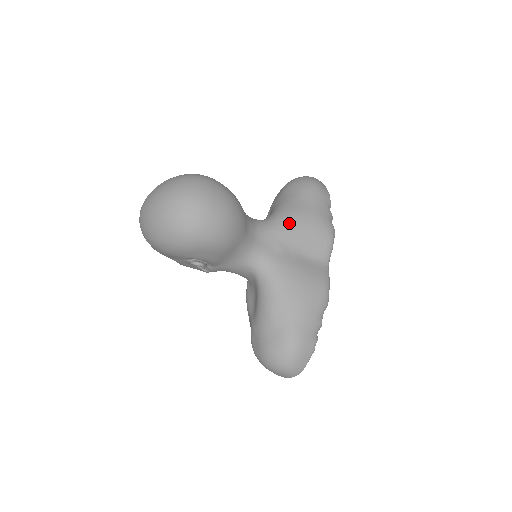
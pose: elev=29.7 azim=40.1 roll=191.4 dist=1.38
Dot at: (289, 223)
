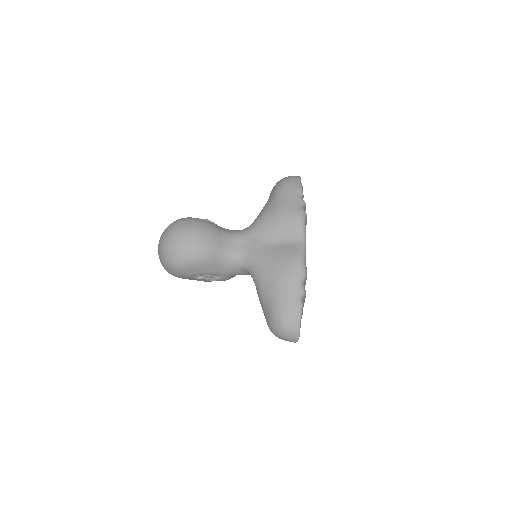
Dot at: (261, 223)
